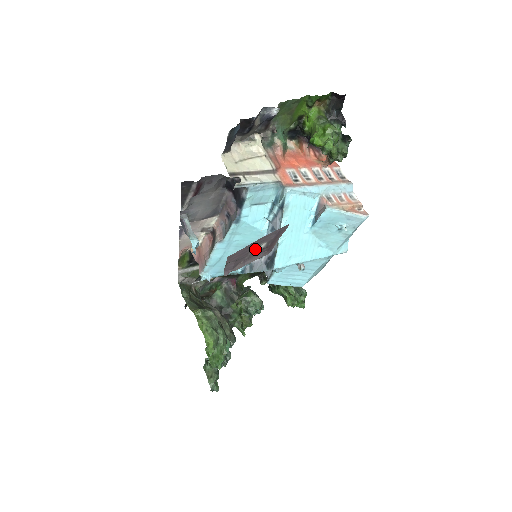
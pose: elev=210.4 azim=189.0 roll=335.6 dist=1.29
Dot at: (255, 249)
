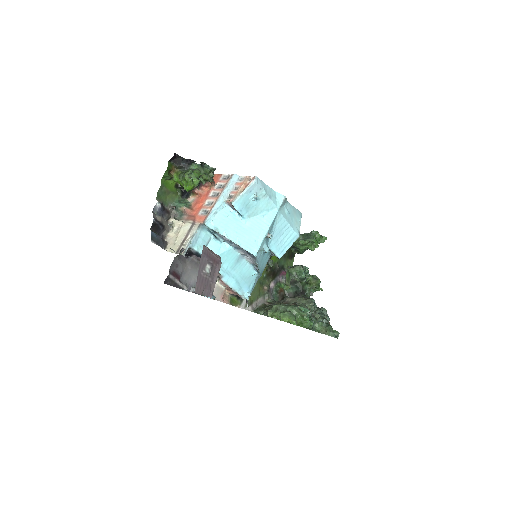
Dot at: (206, 273)
